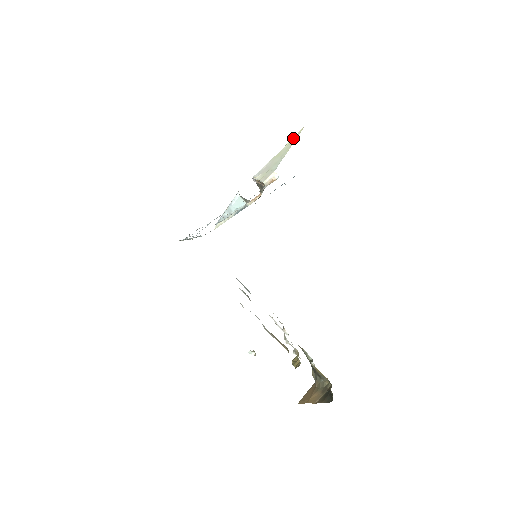
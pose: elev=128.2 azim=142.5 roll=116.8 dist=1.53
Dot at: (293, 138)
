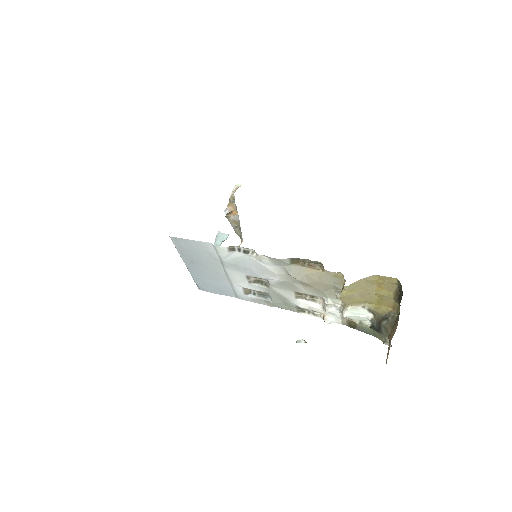
Dot at: occluded
